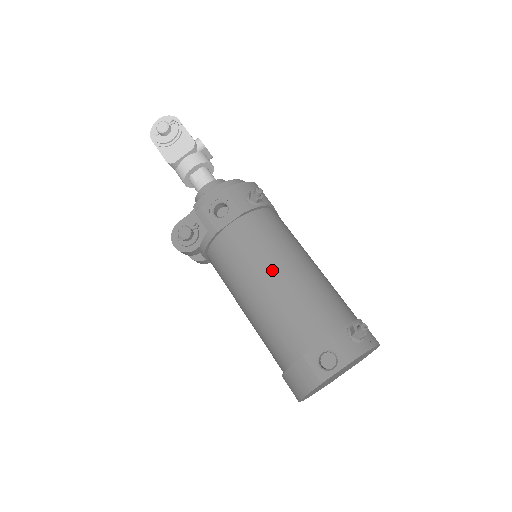
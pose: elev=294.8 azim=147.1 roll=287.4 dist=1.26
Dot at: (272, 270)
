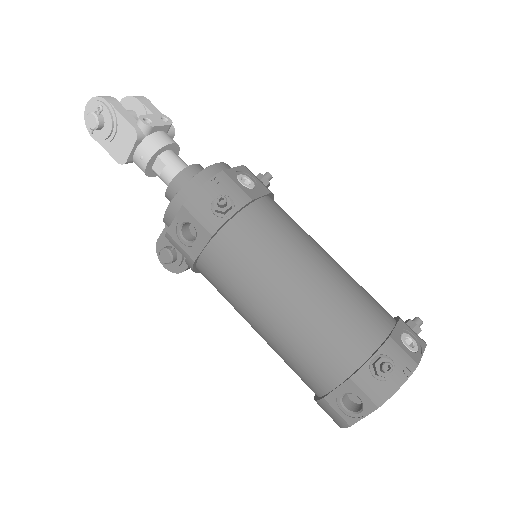
Dot at: (266, 303)
